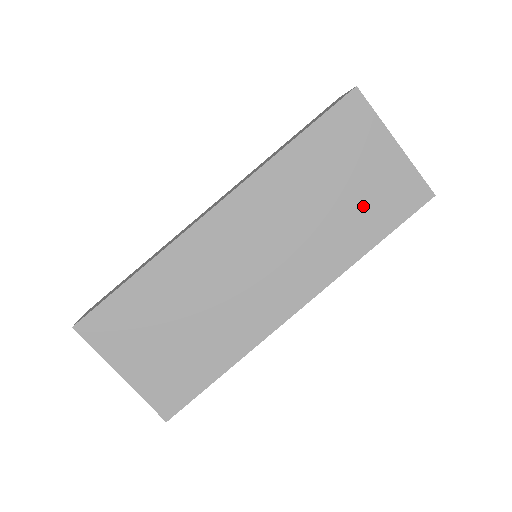
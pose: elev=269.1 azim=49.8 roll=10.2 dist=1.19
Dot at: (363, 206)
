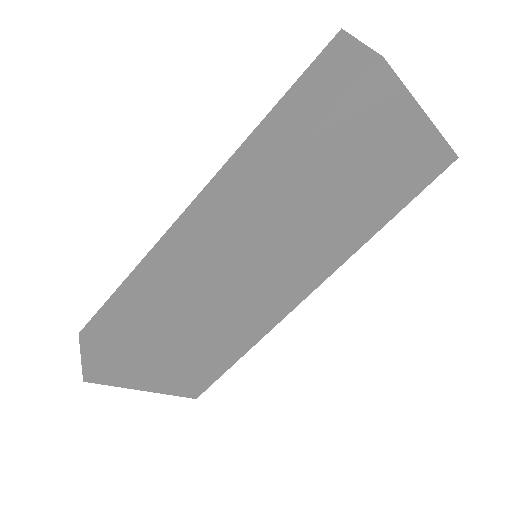
Dot at: (378, 192)
